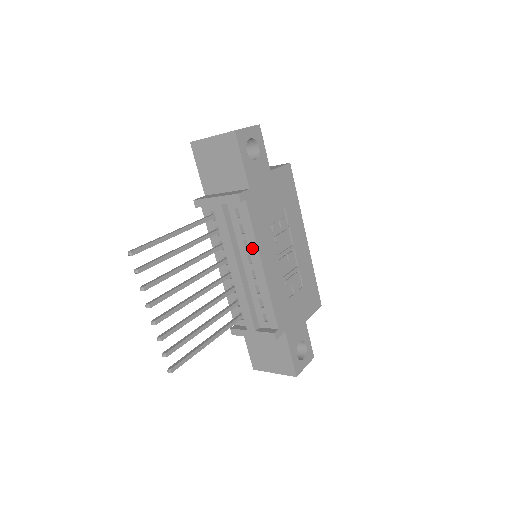
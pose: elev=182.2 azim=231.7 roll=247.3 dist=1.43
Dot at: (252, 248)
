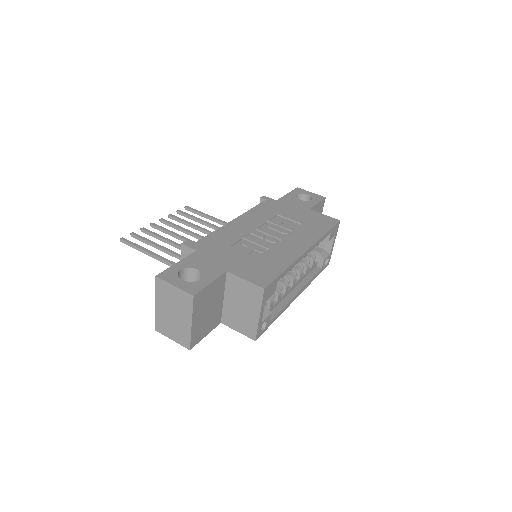
Dot at: occluded
